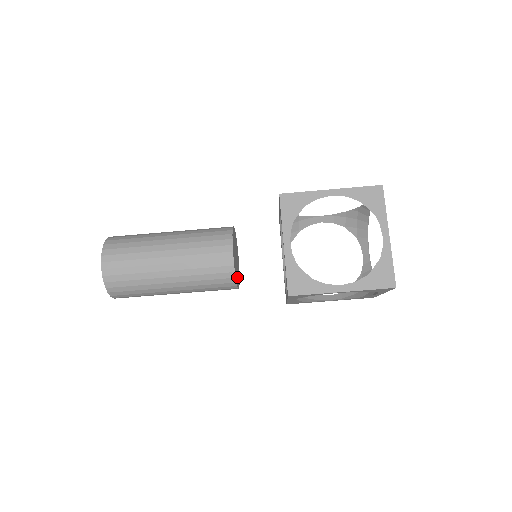
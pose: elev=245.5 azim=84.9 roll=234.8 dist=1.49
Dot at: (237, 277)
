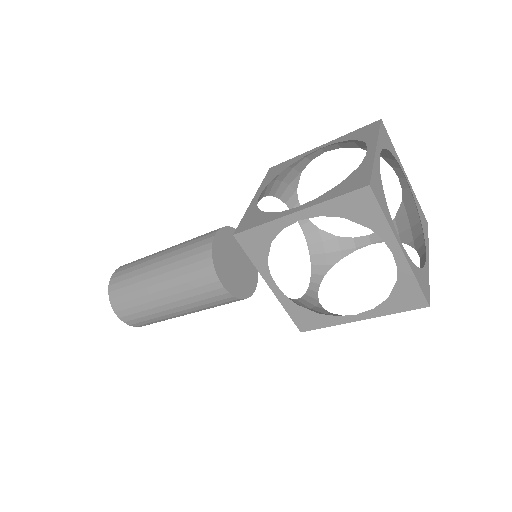
Dot at: (248, 280)
